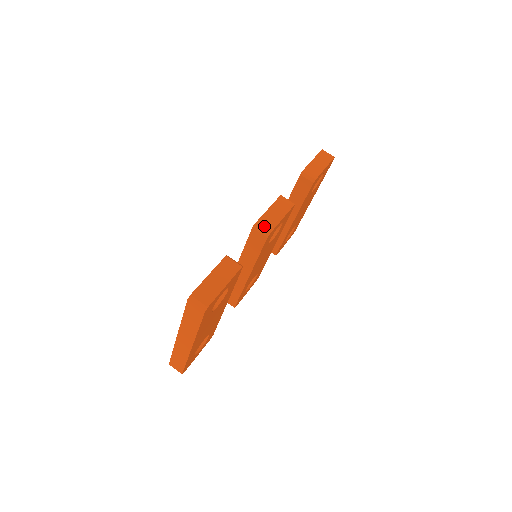
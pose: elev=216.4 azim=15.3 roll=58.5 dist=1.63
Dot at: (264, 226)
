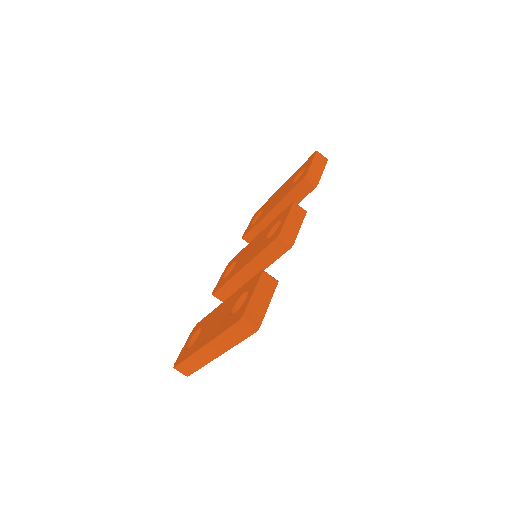
Dot at: (287, 236)
